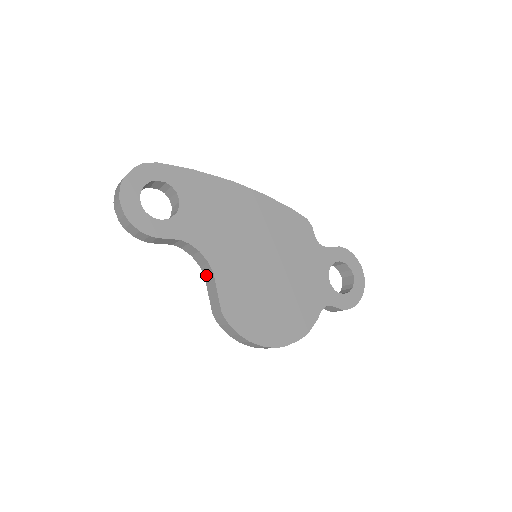
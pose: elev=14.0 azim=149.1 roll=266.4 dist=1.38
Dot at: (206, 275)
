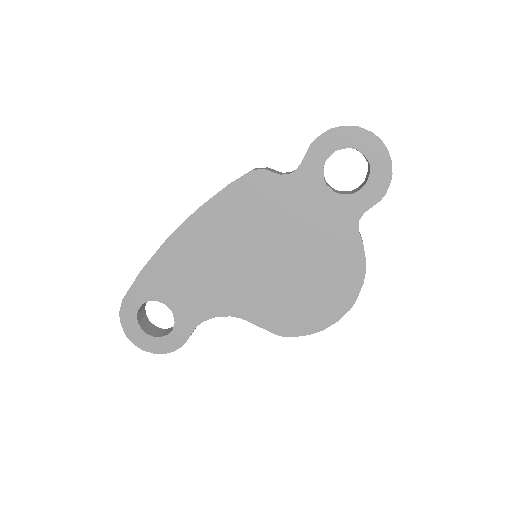
Dot at: occluded
